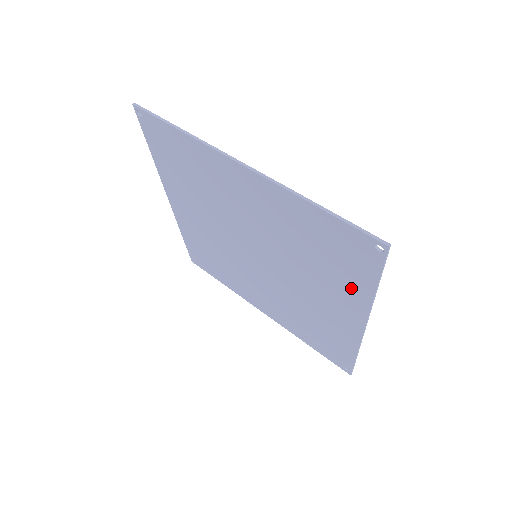
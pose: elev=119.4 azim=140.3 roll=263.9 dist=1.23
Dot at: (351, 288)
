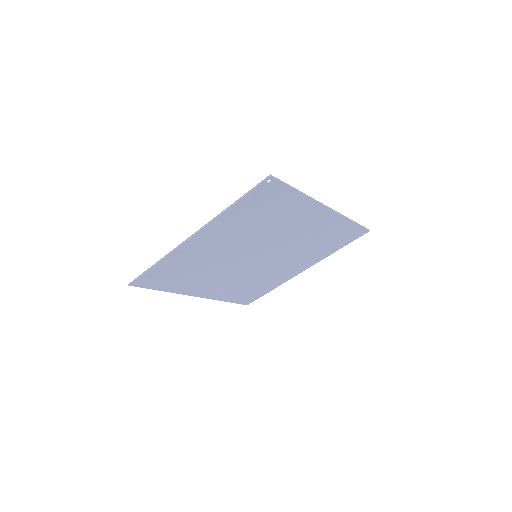
Dot at: (323, 253)
